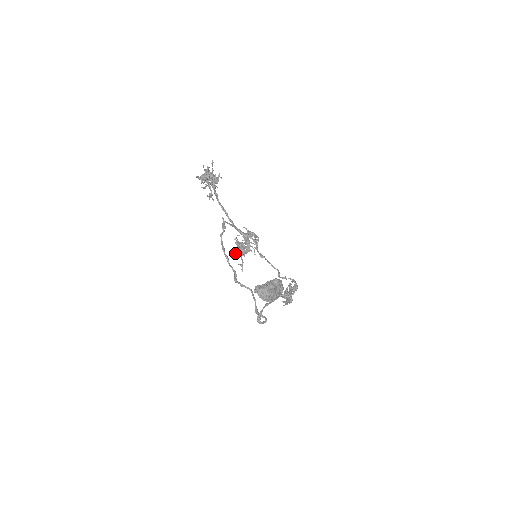
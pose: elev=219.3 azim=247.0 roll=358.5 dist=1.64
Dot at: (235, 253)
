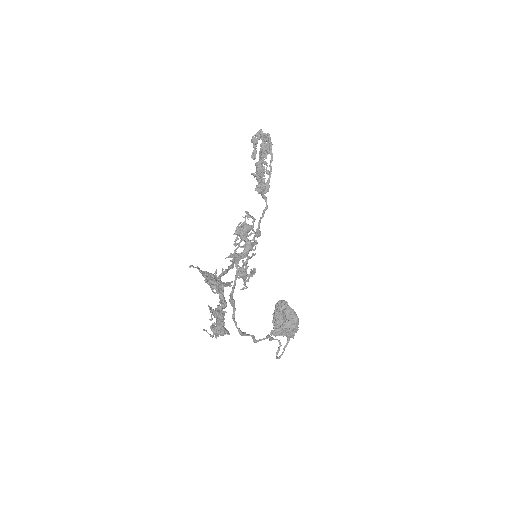
Dot at: occluded
